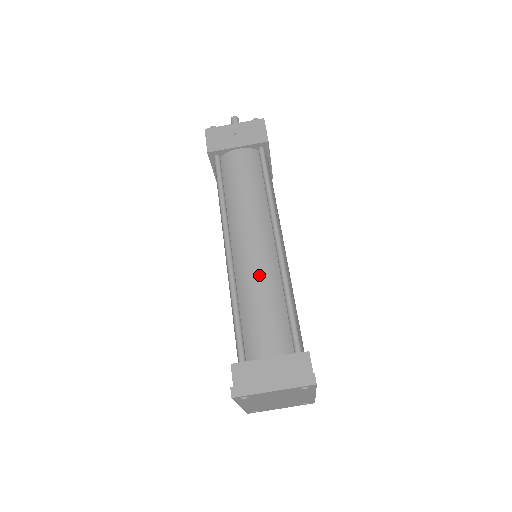
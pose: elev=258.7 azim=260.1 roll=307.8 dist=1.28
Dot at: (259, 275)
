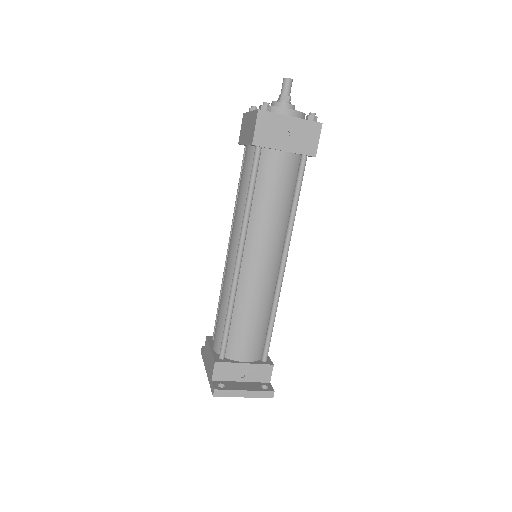
Dot at: (258, 295)
